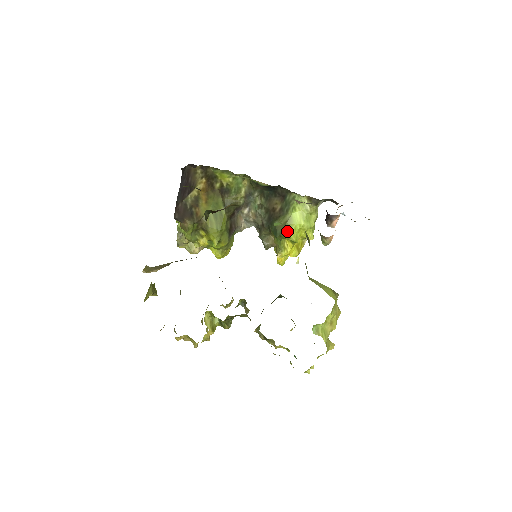
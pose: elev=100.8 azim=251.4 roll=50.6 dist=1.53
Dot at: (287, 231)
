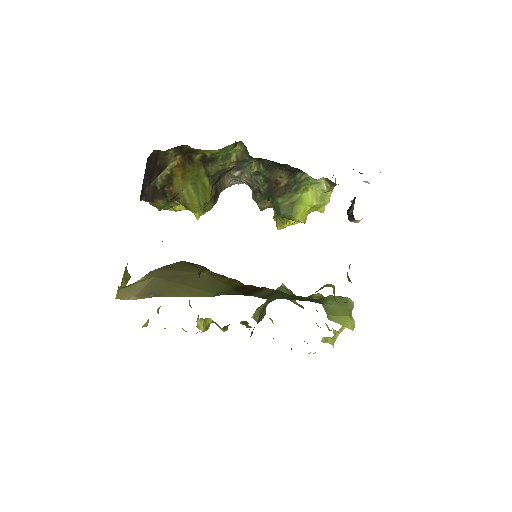
Dot at: (294, 215)
